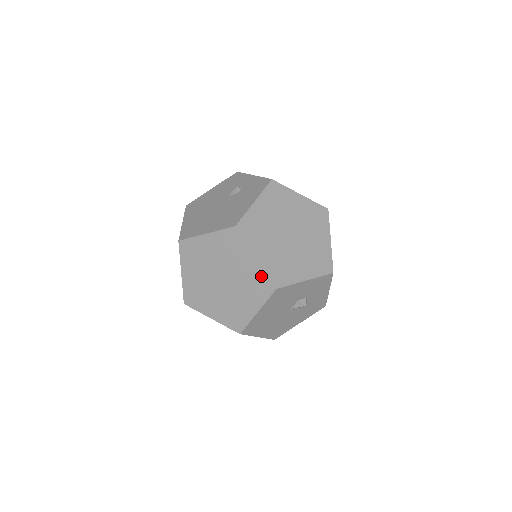
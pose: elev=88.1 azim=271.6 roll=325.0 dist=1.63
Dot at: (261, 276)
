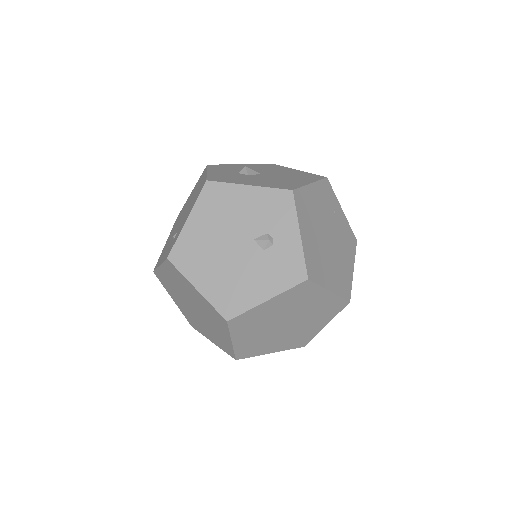
Dot at: (229, 347)
